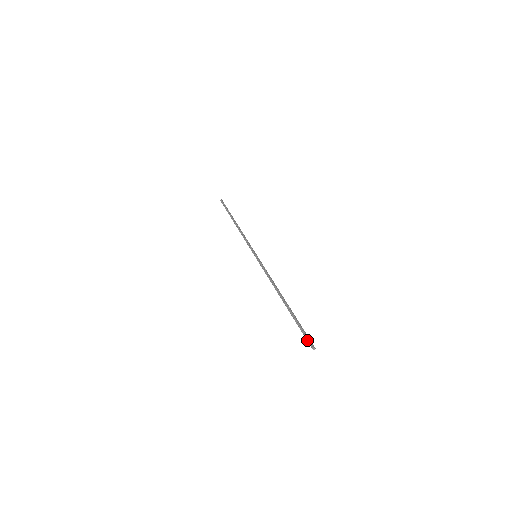
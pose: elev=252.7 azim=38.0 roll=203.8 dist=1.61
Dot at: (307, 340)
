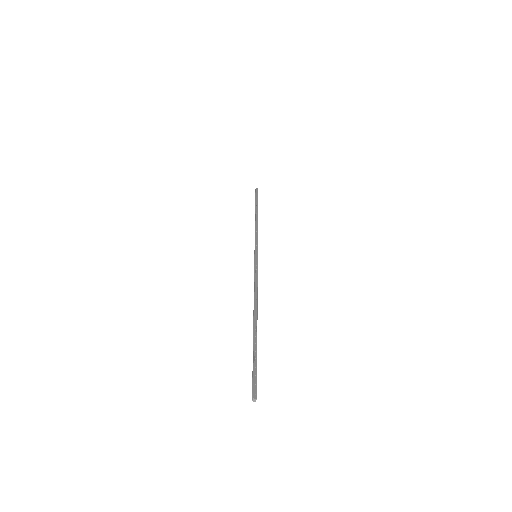
Dot at: (252, 384)
